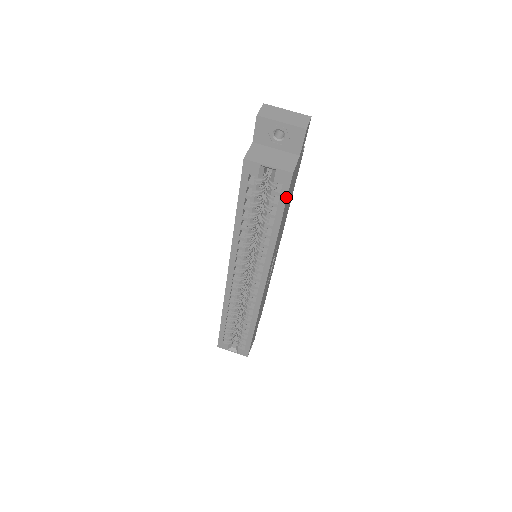
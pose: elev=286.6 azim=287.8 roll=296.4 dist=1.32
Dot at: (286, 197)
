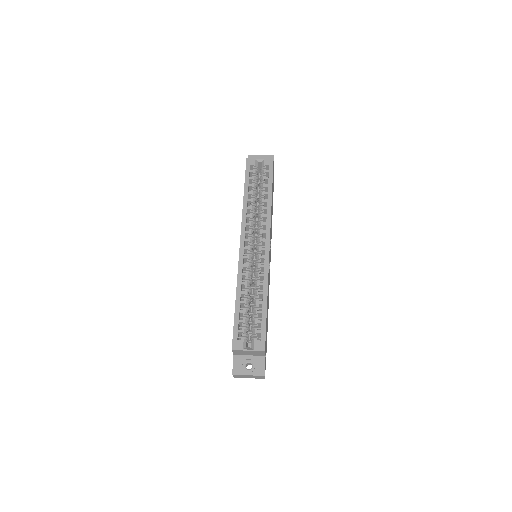
Dot at: (272, 172)
